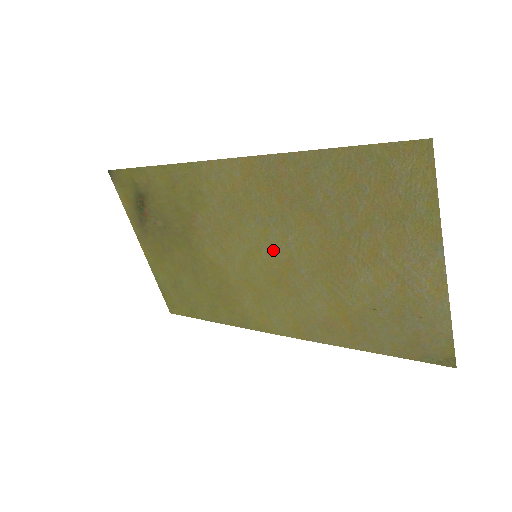
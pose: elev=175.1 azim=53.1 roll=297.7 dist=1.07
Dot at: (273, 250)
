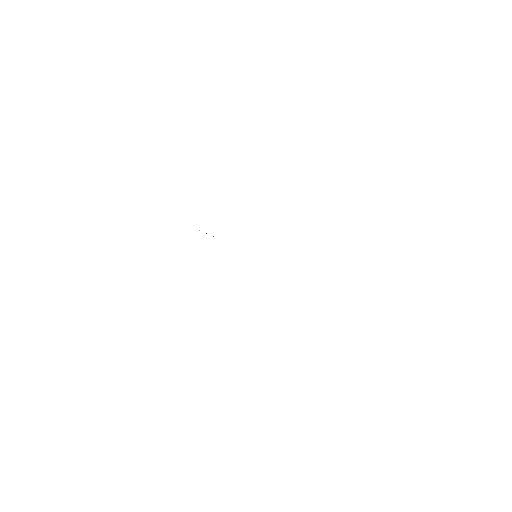
Dot at: occluded
